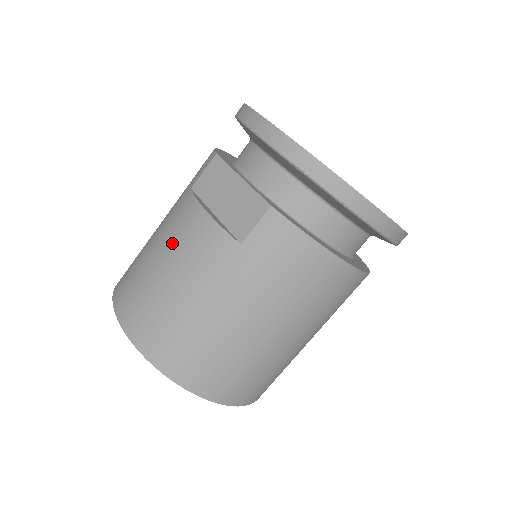
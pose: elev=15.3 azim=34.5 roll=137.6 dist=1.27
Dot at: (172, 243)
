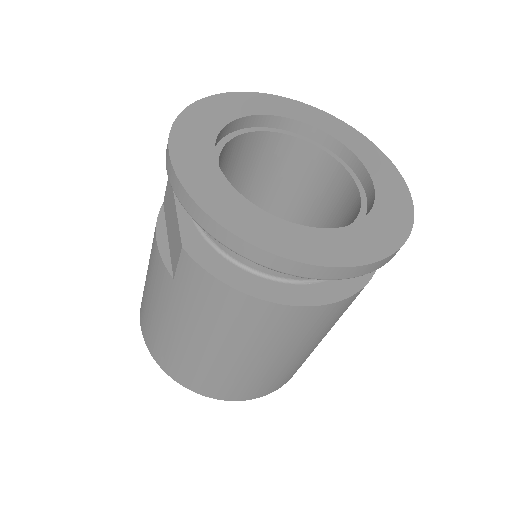
Dot at: (149, 260)
